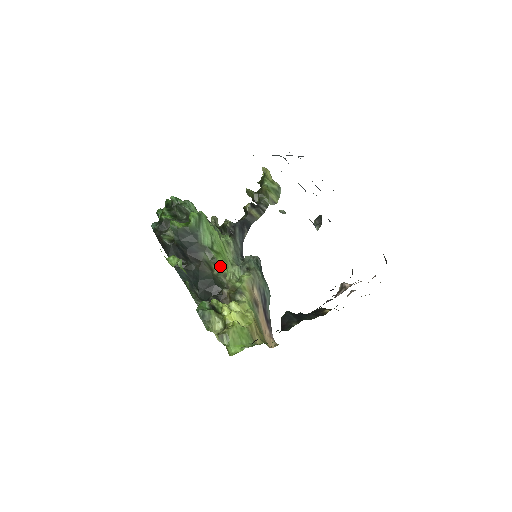
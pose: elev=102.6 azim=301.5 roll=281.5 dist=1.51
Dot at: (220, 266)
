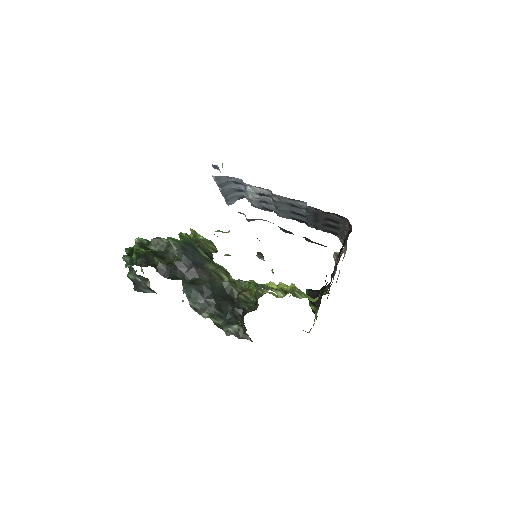
Dot at: (228, 273)
